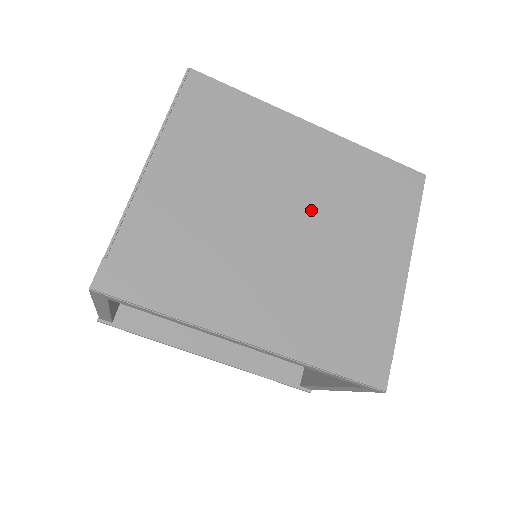
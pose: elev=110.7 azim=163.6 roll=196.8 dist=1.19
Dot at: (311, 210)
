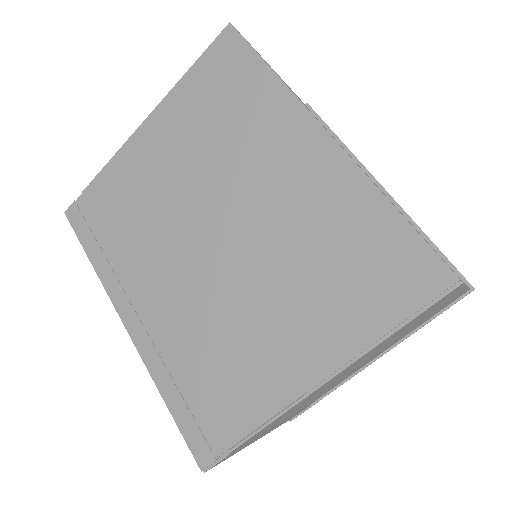
Dot at: (253, 240)
